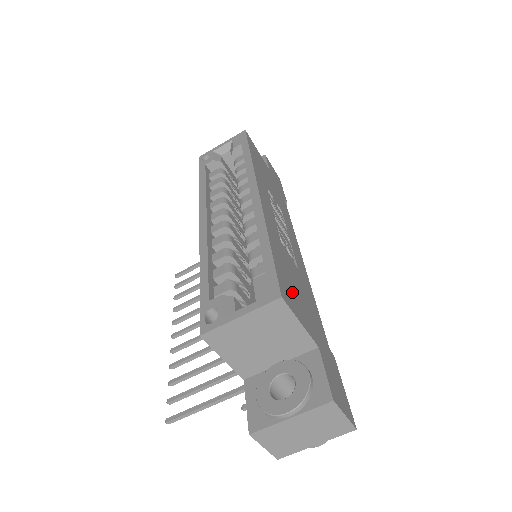
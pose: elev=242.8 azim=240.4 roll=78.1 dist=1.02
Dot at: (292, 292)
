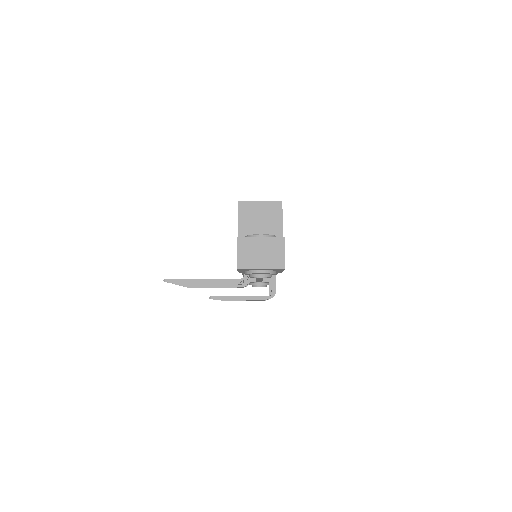
Dot at: occluded
